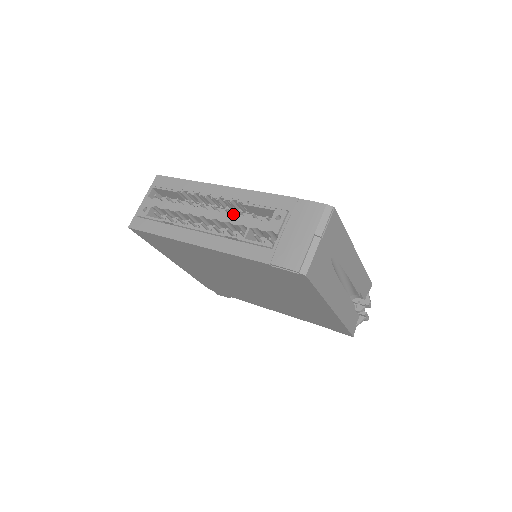
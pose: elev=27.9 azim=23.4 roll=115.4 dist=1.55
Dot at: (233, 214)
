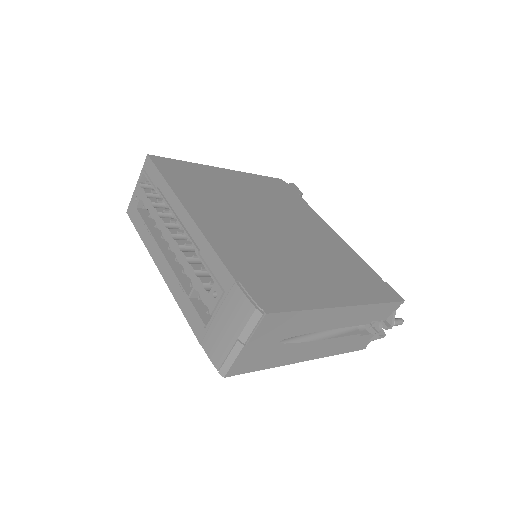
Dot at: occluded
